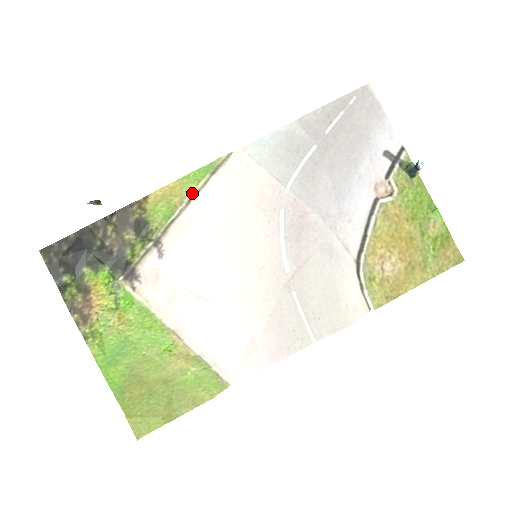
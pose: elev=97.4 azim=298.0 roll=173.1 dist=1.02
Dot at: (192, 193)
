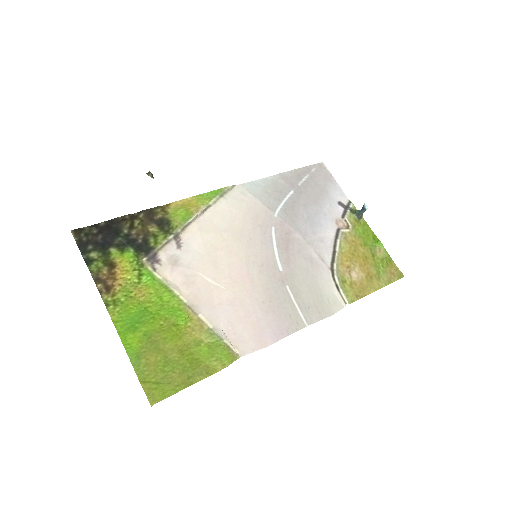
Dot at: (205, 206)
